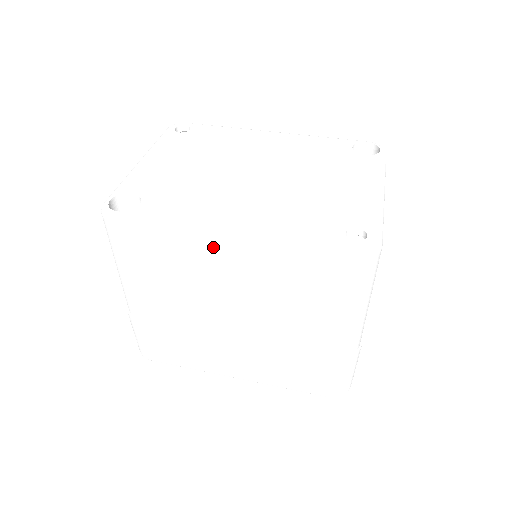
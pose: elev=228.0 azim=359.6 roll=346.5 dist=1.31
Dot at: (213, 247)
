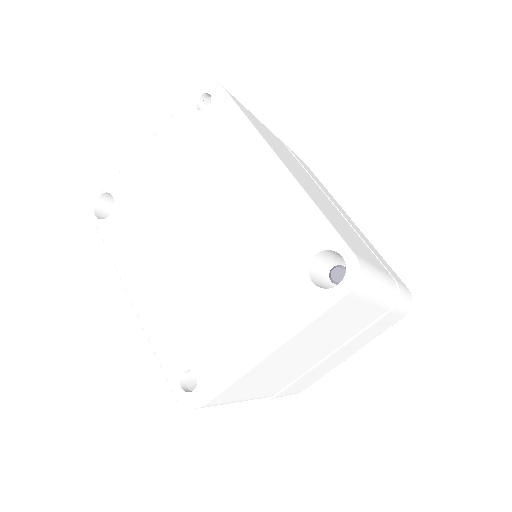
Dot at: occluded
